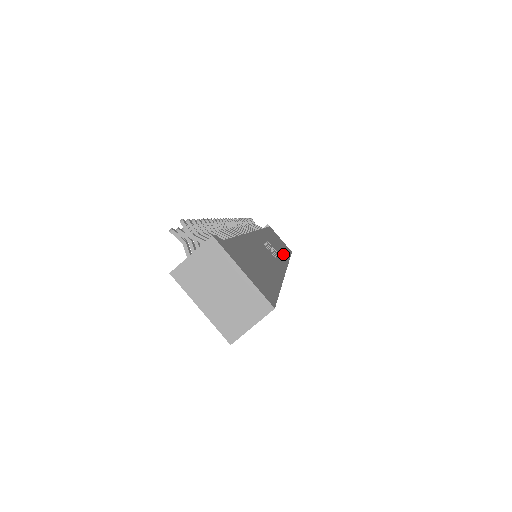
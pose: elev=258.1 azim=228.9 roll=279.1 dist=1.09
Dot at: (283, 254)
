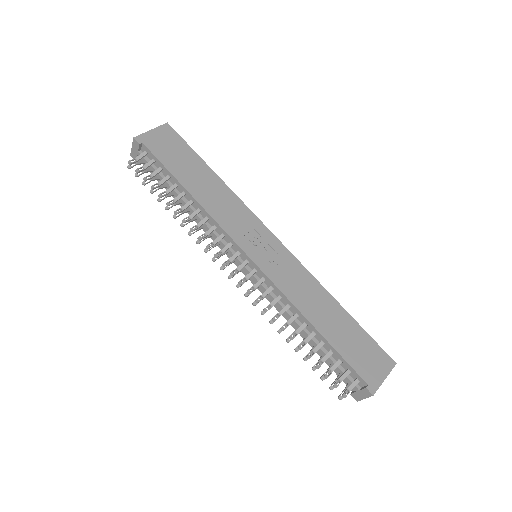
Dot at: (234, 202)
